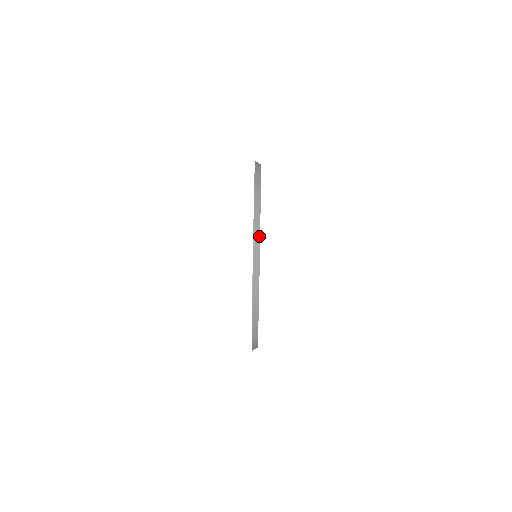
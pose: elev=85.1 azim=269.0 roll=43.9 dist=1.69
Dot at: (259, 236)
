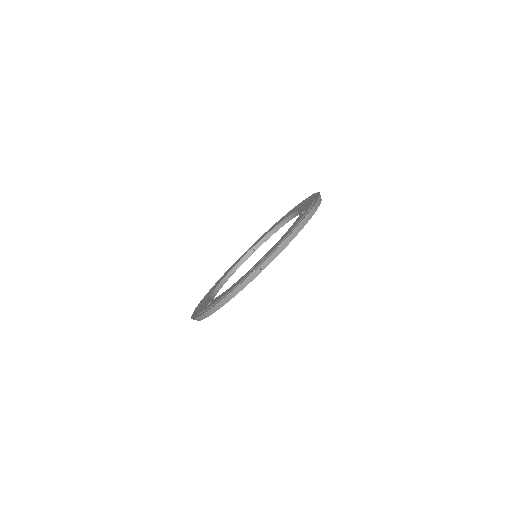
Dot at: (319, 205)
